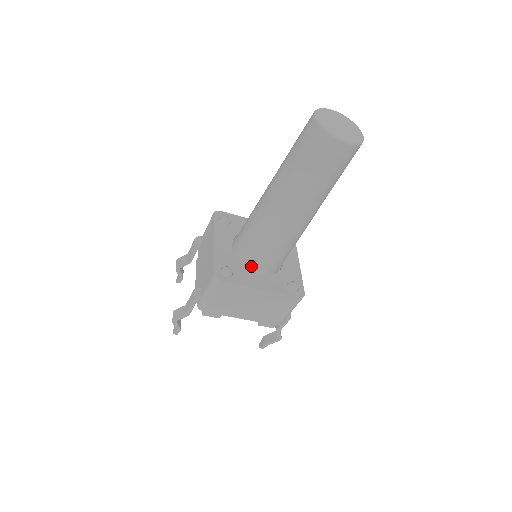
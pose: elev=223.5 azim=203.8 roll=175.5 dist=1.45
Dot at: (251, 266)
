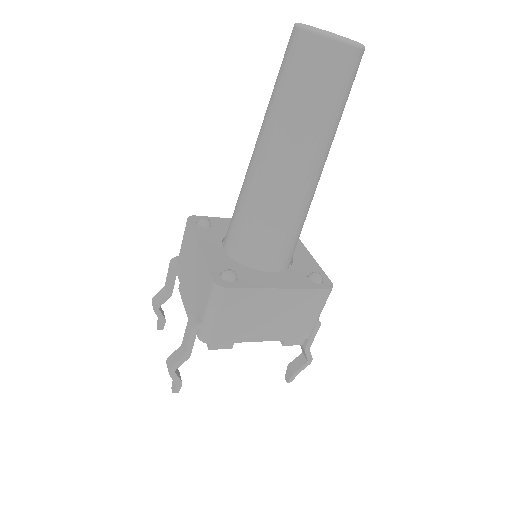
Dot at: (257, 264)
